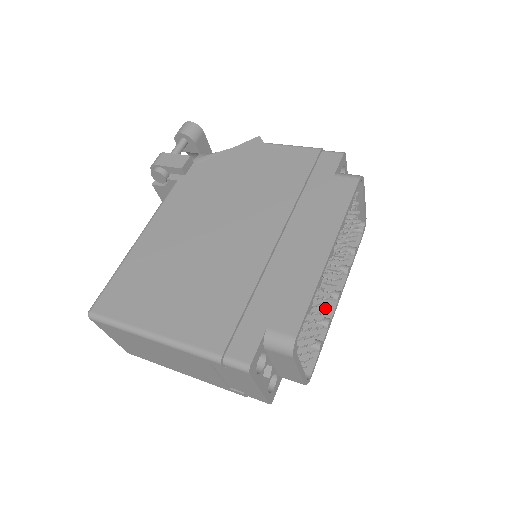
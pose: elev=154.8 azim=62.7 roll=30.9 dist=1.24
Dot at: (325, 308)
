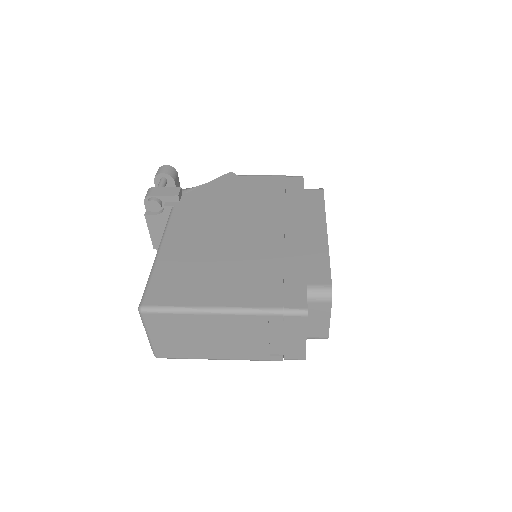
Dot at: occluded
